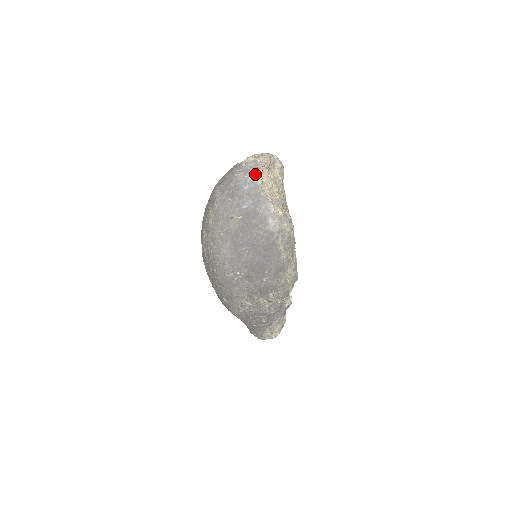
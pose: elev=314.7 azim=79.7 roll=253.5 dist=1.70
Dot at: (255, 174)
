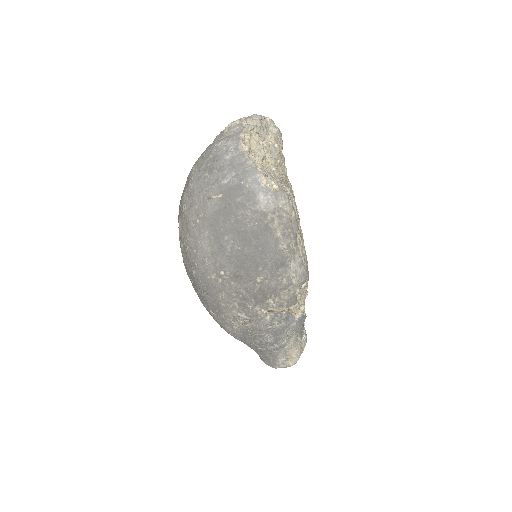
Dot at: (239, 139)
